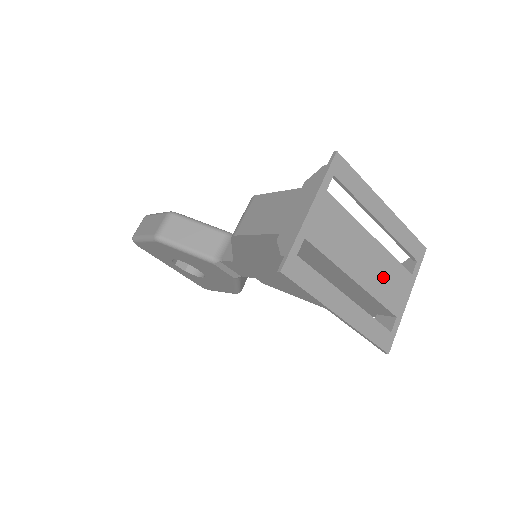
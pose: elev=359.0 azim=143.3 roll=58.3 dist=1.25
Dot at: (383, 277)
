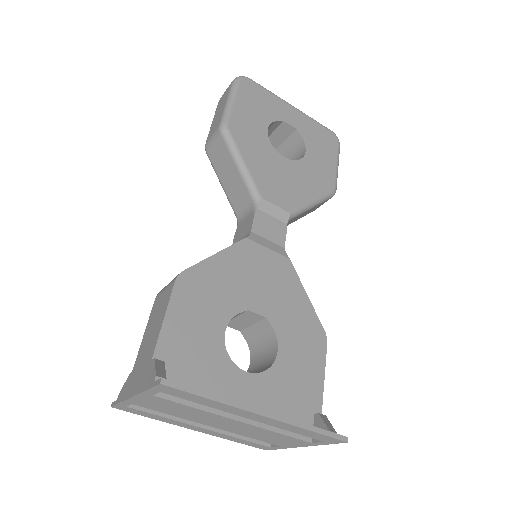
Dot at: (257, 434)
